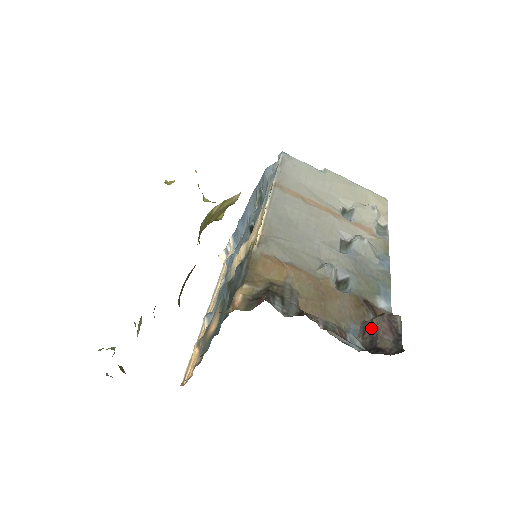
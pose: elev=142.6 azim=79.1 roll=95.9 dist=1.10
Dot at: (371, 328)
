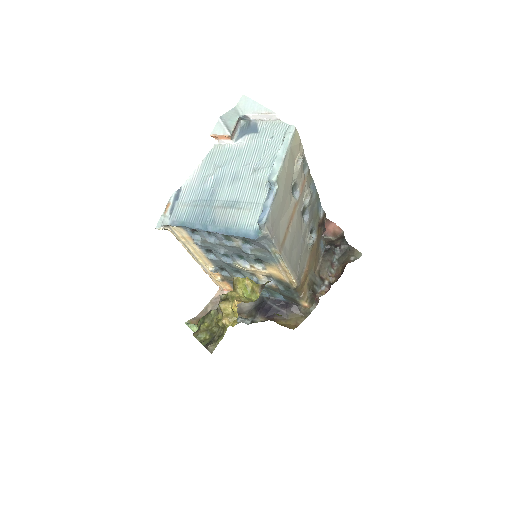
Dot at: (331, 241)
